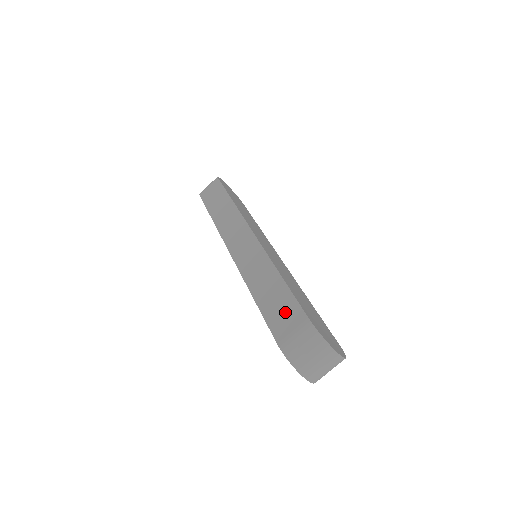
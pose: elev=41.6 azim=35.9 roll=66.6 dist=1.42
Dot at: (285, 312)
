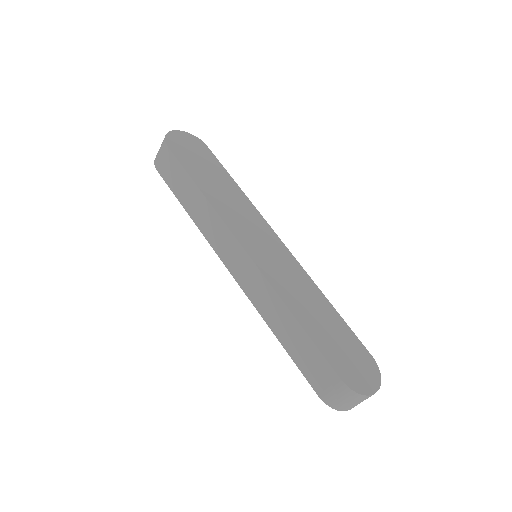
Dot at: (315, 365)
